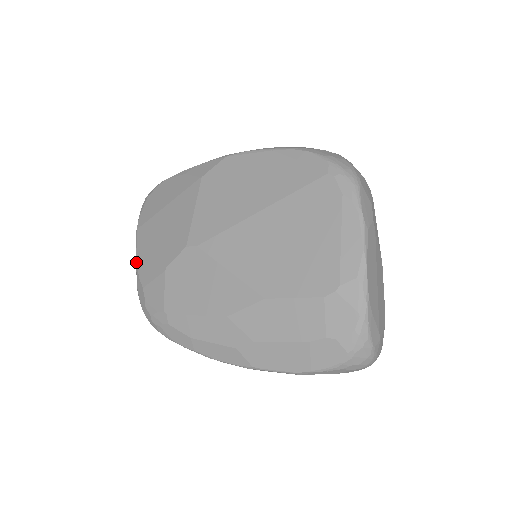
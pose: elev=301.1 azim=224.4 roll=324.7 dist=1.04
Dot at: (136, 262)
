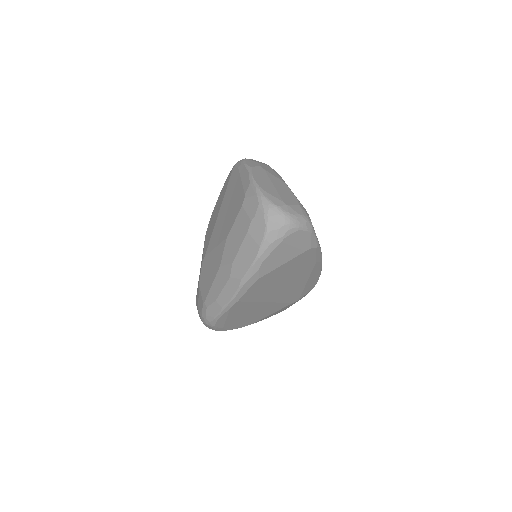
Dot at: (196, 305)
